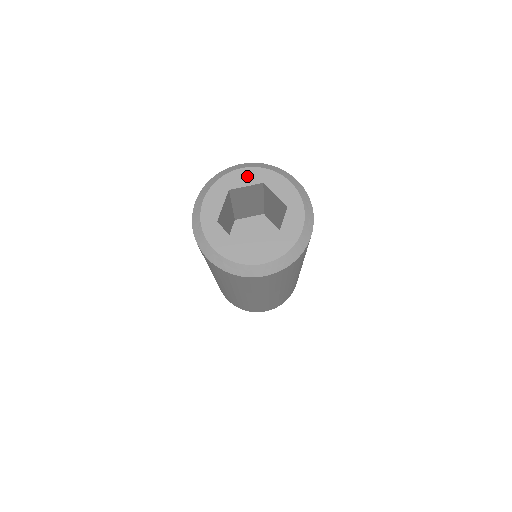
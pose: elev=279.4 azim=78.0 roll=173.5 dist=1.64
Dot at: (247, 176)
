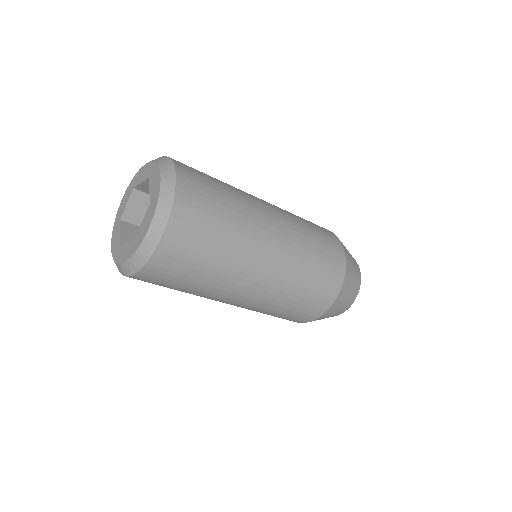
Dot at: (125, 198)
